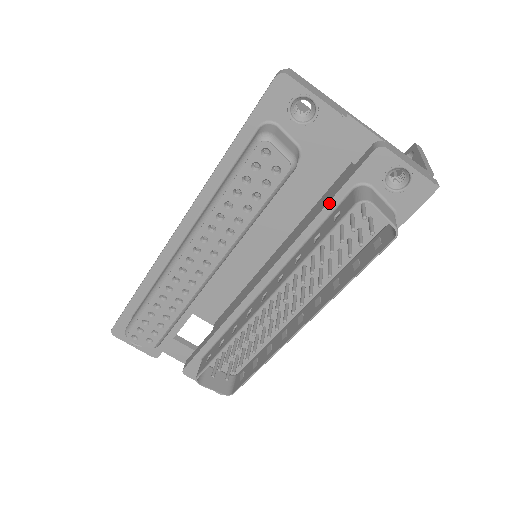
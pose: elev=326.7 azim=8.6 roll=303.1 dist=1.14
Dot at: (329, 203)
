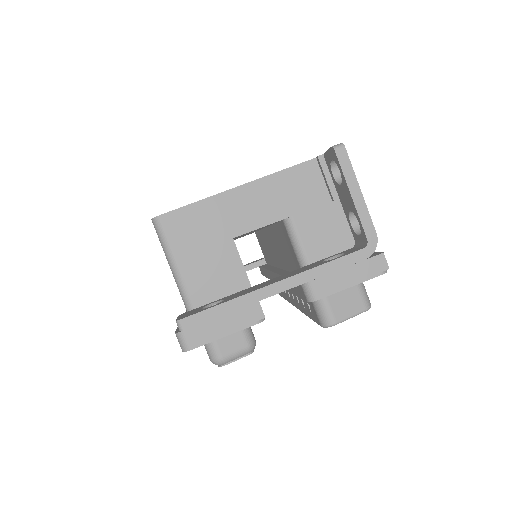
Dot at: occluded
